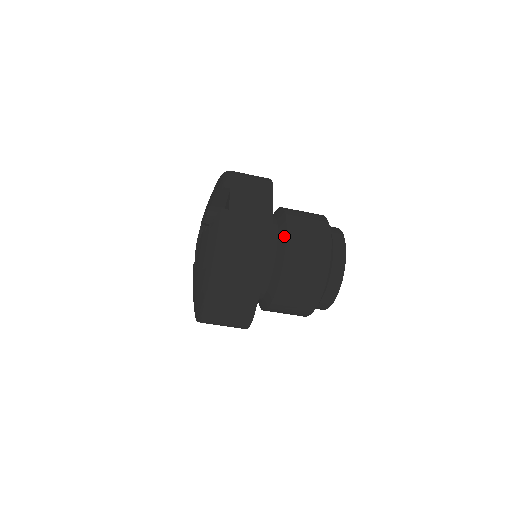
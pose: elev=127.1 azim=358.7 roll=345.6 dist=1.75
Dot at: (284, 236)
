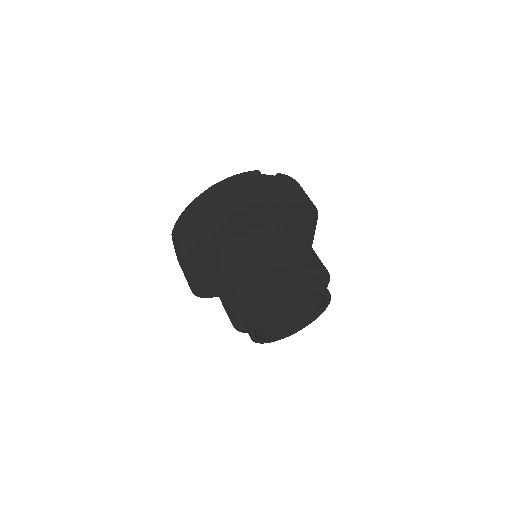
Dot at: (278, 232)
